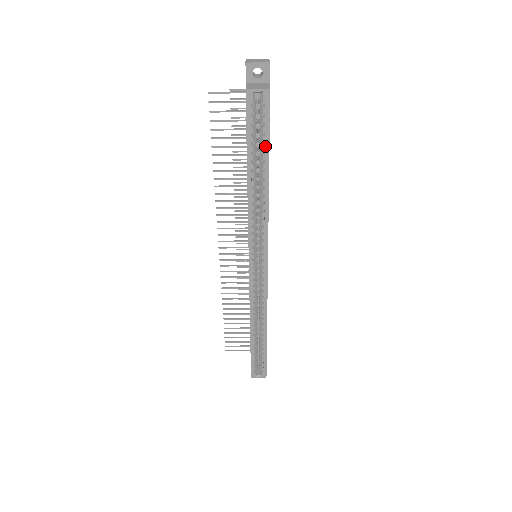
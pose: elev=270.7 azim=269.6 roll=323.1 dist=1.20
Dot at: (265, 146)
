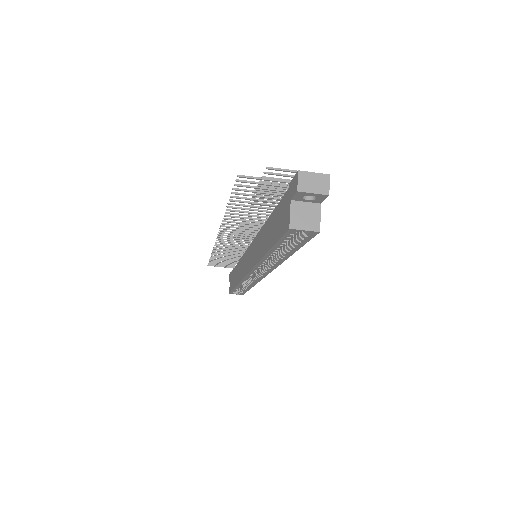
Dot at: (295, 247)
